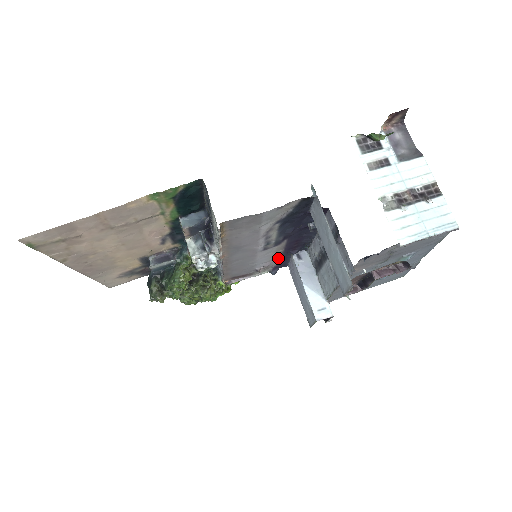
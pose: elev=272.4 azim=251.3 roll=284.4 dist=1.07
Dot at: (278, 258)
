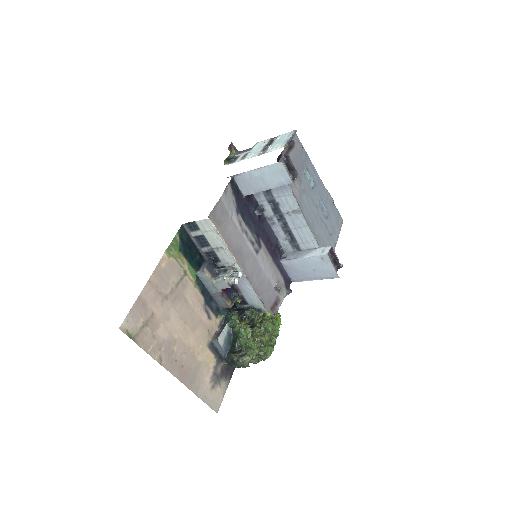
Dot at: (277, 271)
